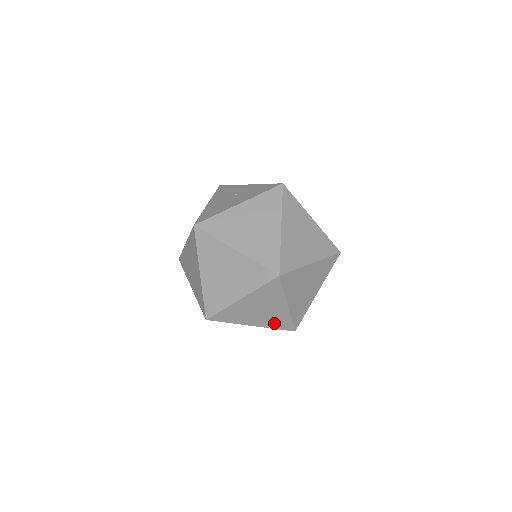
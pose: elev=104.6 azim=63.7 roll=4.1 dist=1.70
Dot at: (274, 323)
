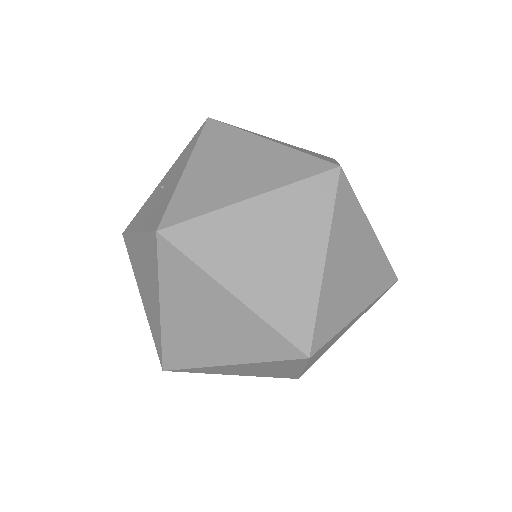
Dot at: (375, 283)
